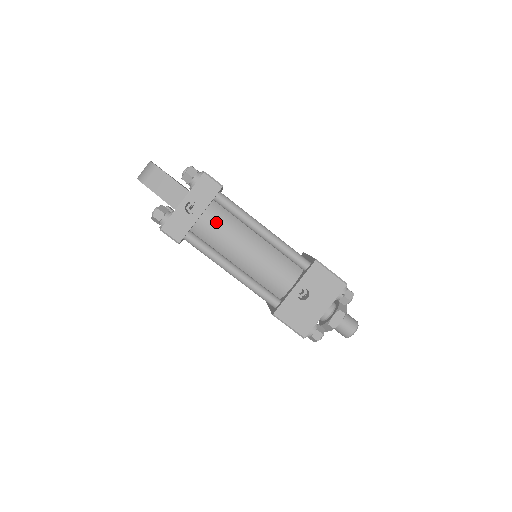
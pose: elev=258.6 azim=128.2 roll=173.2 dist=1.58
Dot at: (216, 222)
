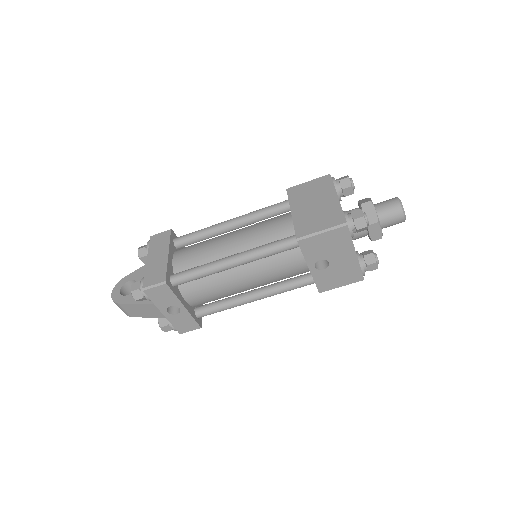
Dot at: (199, 293)
